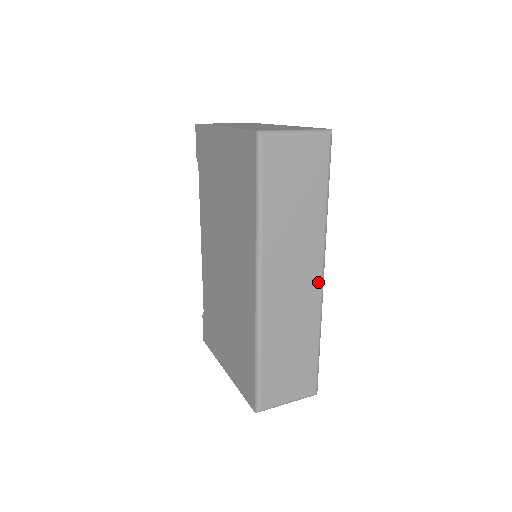
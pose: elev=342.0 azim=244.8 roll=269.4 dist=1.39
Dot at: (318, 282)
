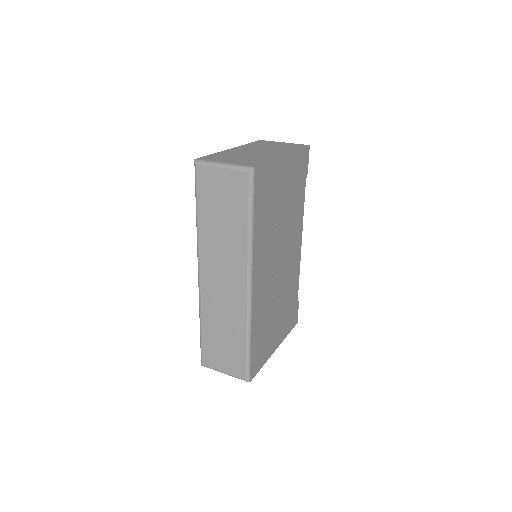
Dot at: (244, 289)
